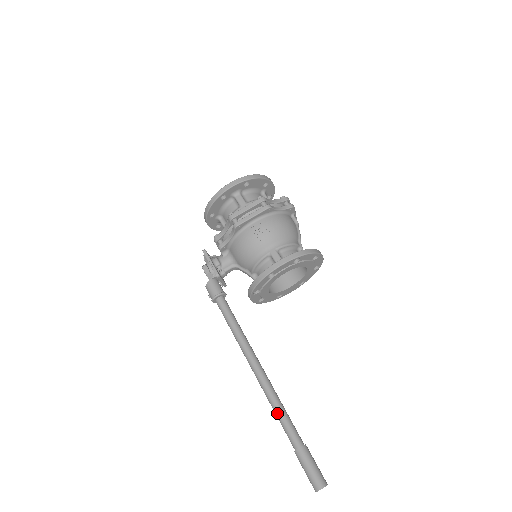
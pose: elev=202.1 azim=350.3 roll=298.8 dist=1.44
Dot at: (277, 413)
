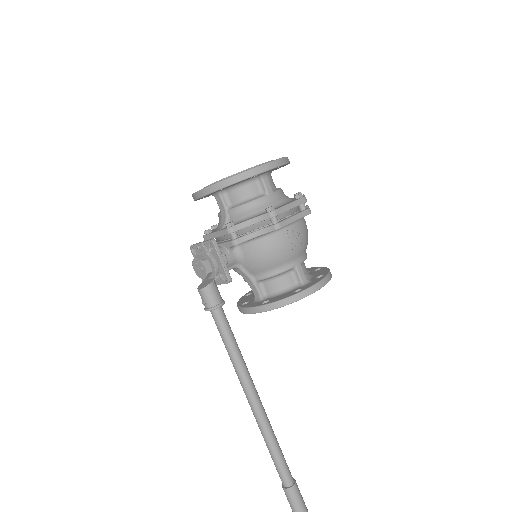
Dot at: (274, 451)
